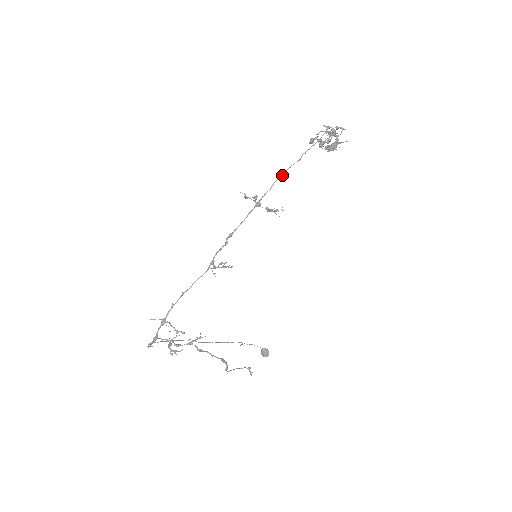
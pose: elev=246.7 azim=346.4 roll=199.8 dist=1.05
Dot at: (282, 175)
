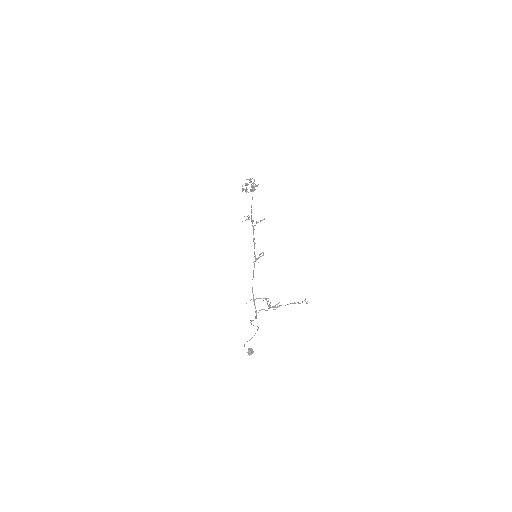
Dot at: occluded
